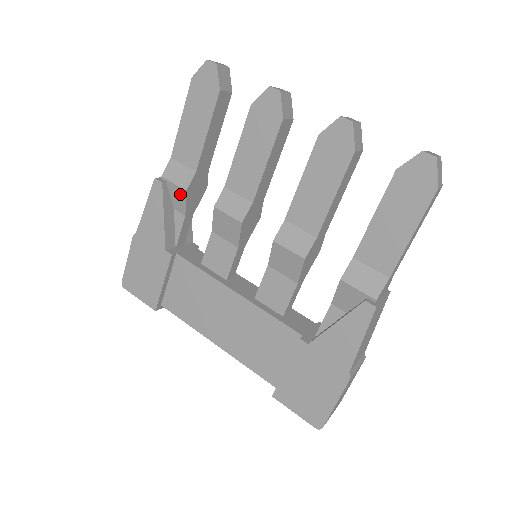
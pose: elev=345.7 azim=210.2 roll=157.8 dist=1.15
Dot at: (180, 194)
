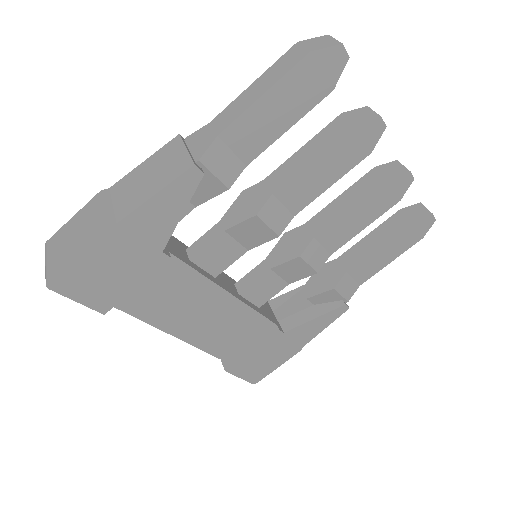
Dot at: (213, 188)
